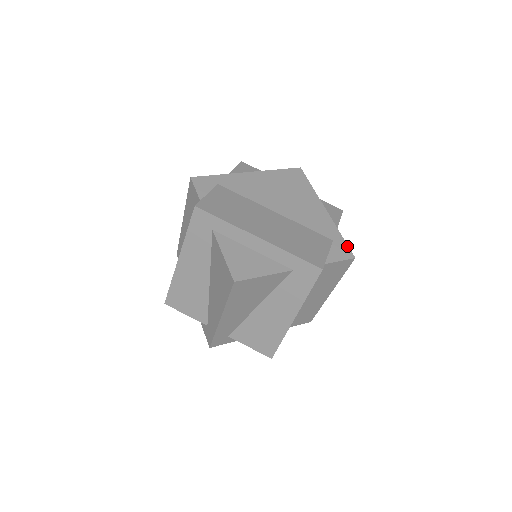
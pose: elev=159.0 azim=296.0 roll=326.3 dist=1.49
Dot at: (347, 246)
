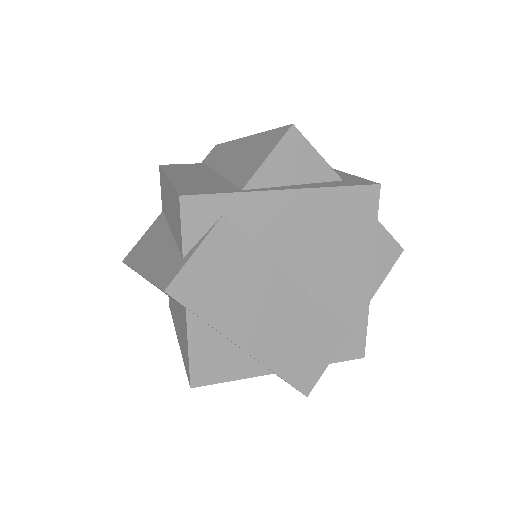
Dot at: (364, 340)
